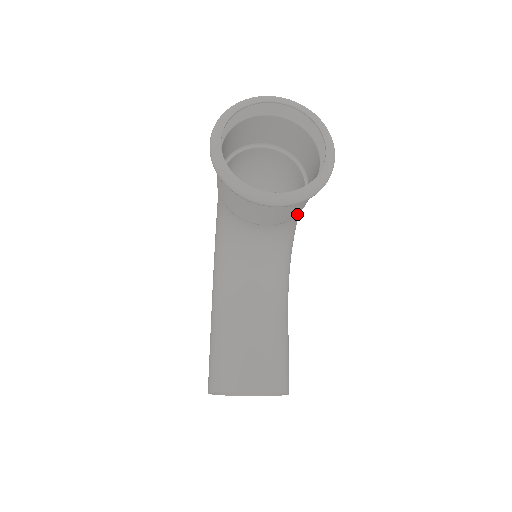
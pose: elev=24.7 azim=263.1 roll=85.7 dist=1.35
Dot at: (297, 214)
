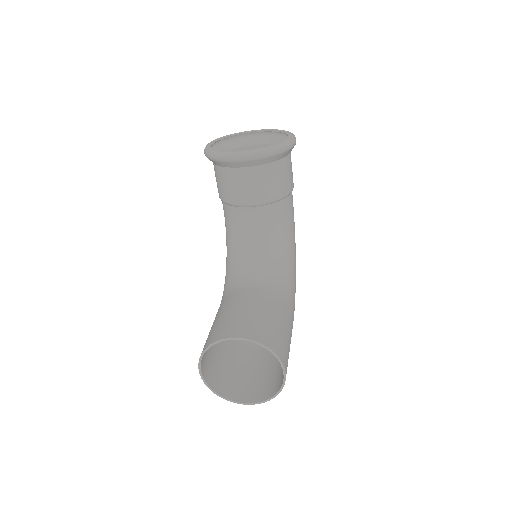
Dot at: (279, 198)
